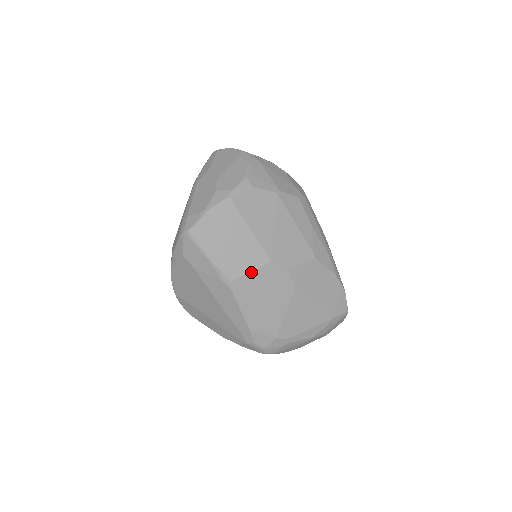
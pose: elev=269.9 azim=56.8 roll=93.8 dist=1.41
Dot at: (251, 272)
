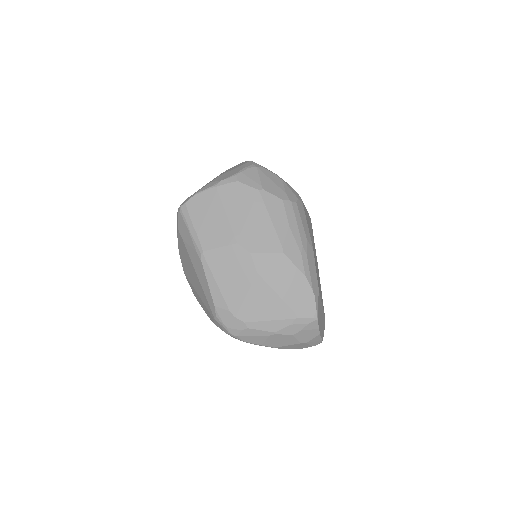
Dot at: (219, 248)
